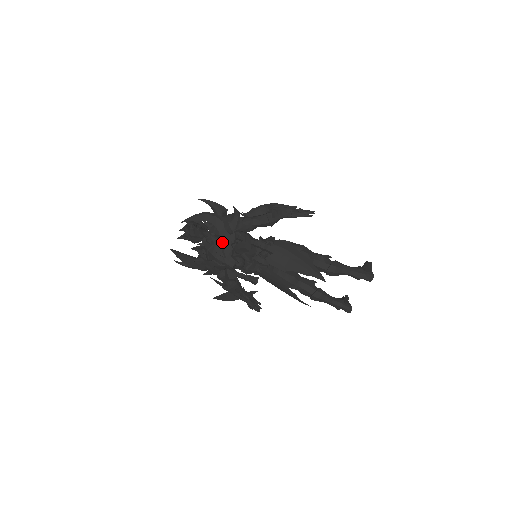
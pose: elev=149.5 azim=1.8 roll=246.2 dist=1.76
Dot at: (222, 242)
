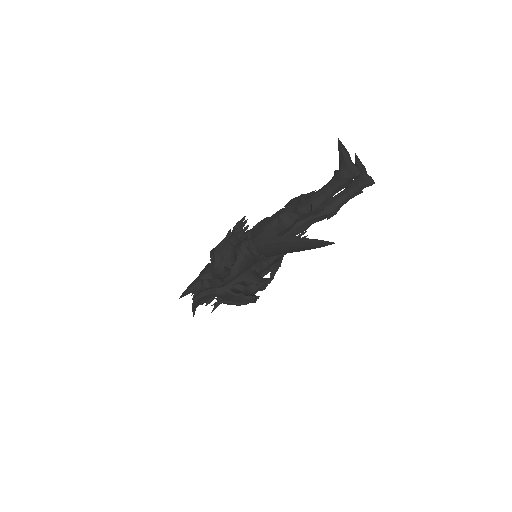
Dot at: (228, 301)
